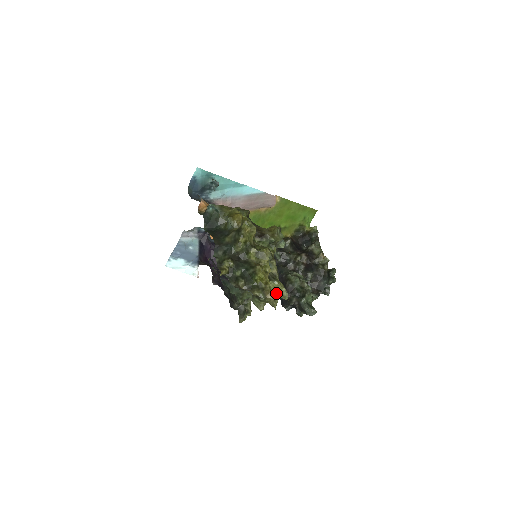
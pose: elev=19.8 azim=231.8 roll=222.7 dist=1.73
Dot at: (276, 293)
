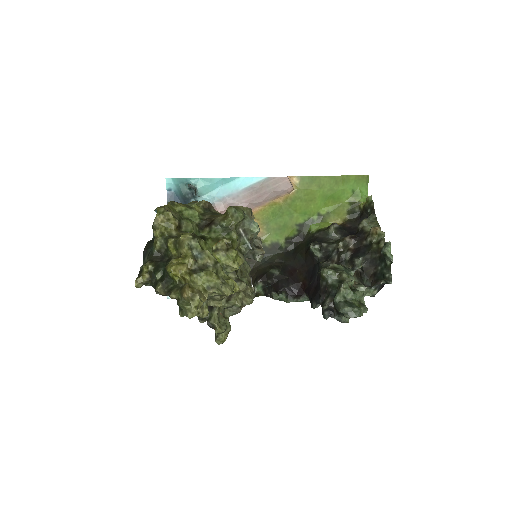
Dot at: (212, 290)
